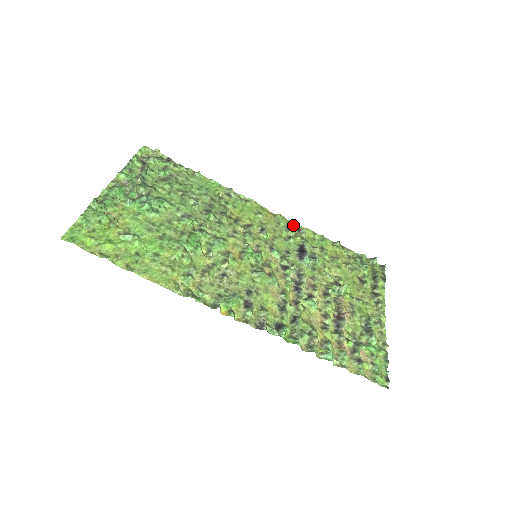
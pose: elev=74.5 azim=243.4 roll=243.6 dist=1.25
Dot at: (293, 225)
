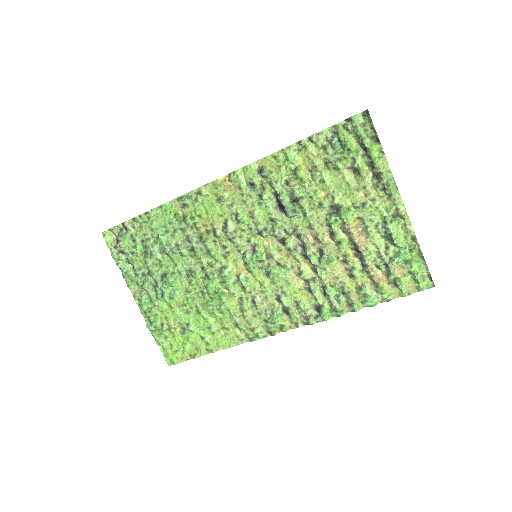
Dot at: (251, 172)
